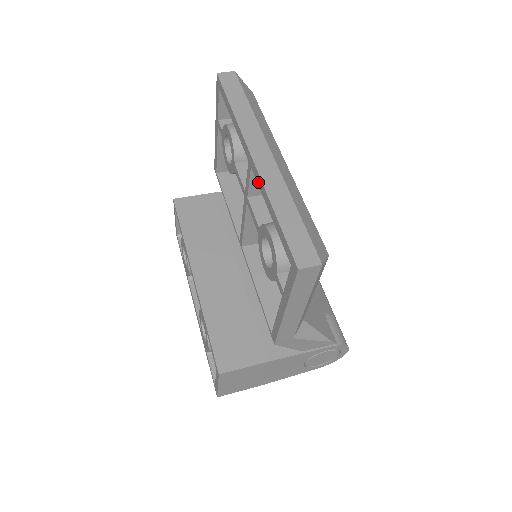
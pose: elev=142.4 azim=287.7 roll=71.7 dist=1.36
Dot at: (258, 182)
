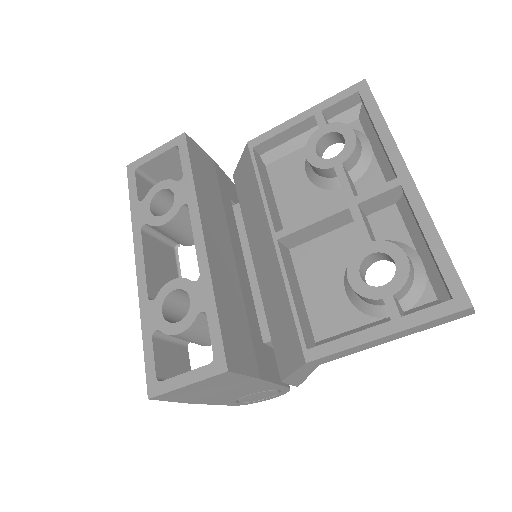
Dot at: (414, 203)
